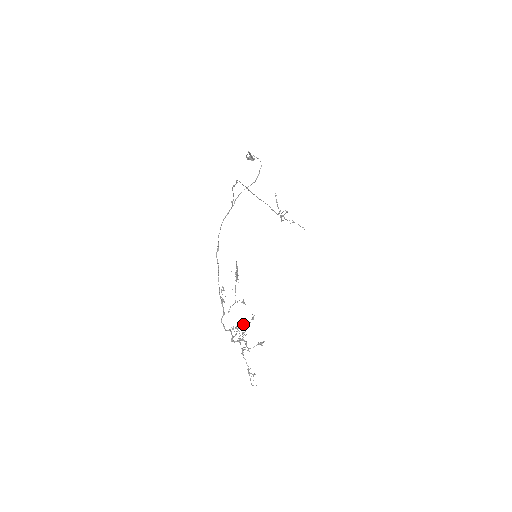
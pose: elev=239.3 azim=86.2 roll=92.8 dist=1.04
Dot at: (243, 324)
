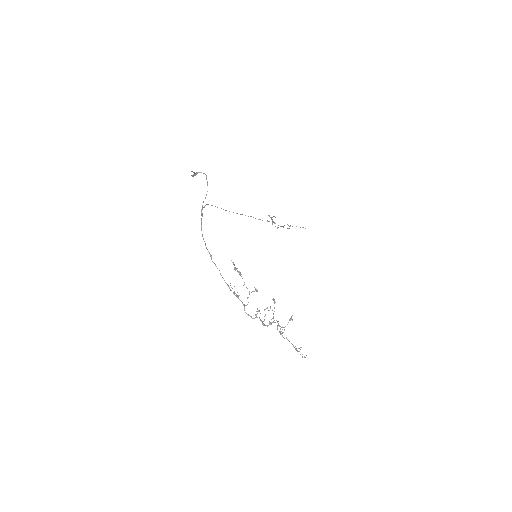
Dot at: (266, 308)
